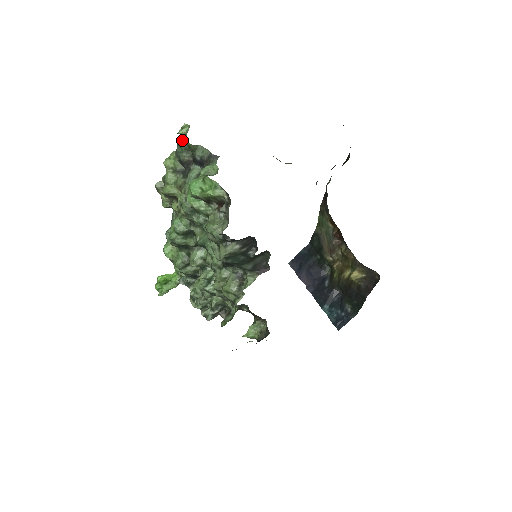
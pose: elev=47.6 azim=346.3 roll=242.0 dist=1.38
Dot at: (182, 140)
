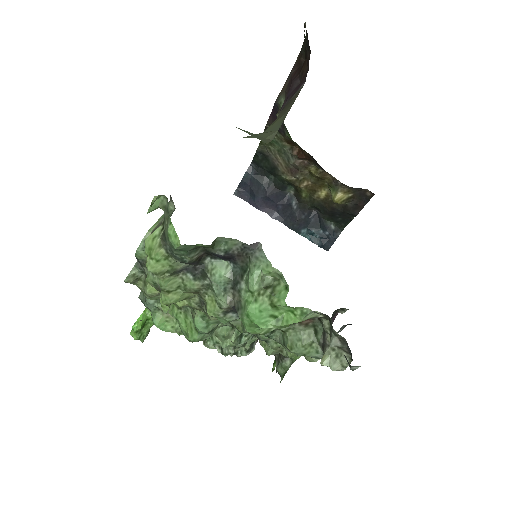
Dot at: (187, 245)
